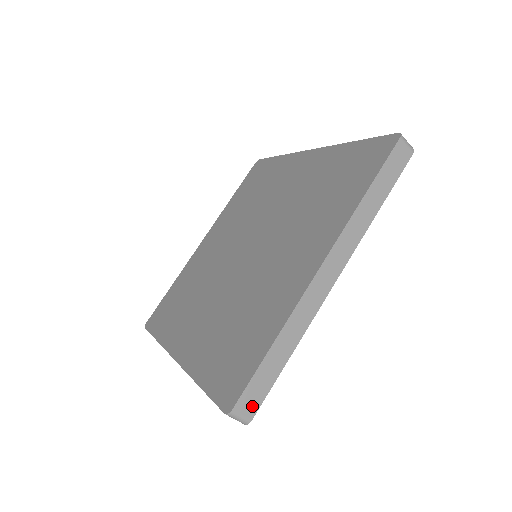
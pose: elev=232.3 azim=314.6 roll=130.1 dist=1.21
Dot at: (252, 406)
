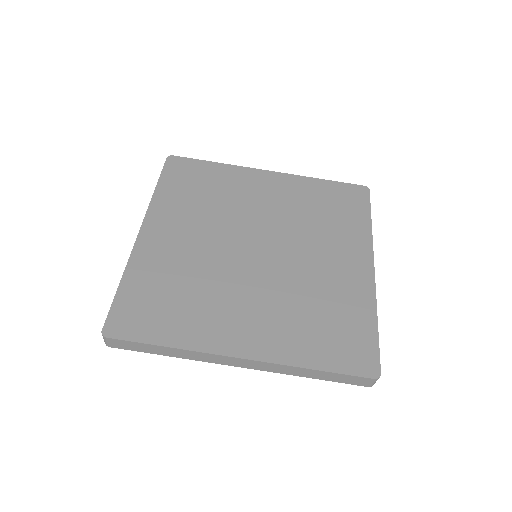
Dot at: occluded
